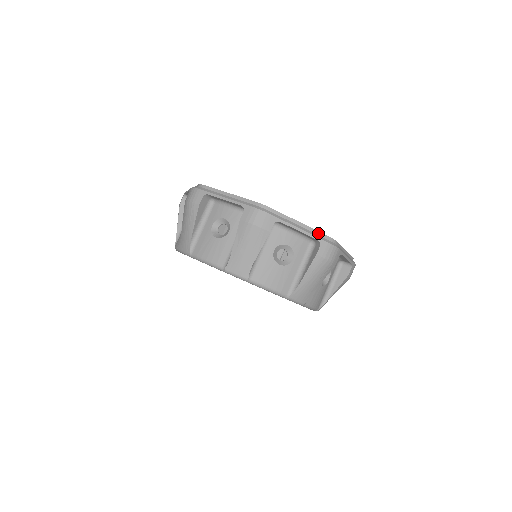
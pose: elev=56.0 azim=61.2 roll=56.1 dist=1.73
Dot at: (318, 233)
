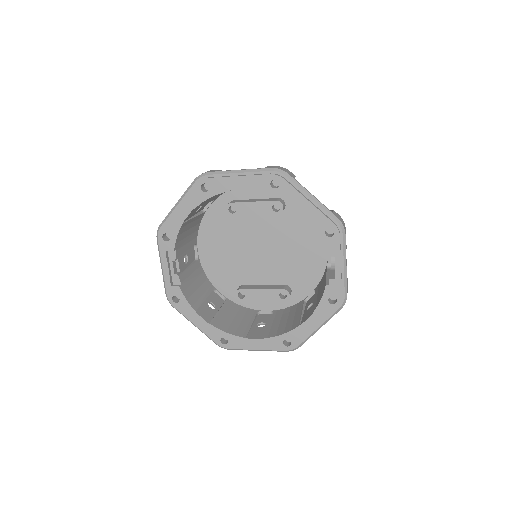
Dot at: (274, 349)
